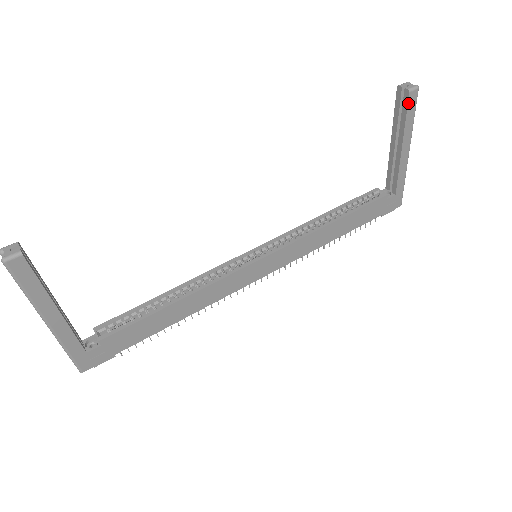
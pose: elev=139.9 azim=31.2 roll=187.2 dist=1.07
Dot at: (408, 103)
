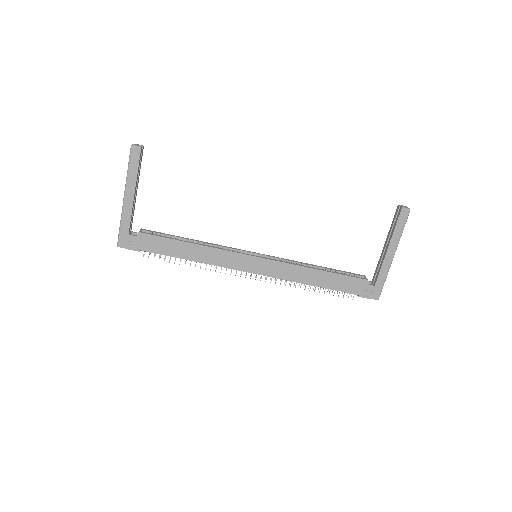
Dot at: (399, 216)
